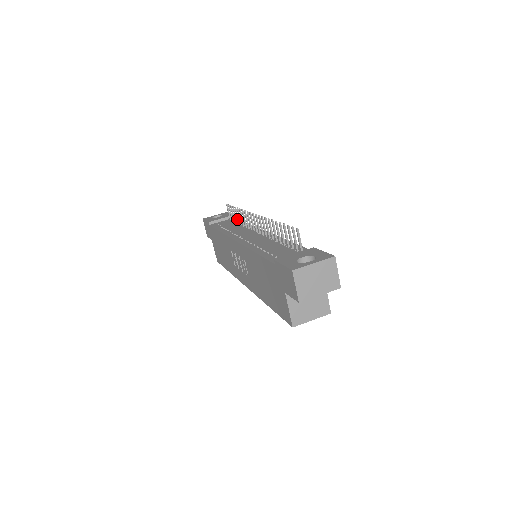
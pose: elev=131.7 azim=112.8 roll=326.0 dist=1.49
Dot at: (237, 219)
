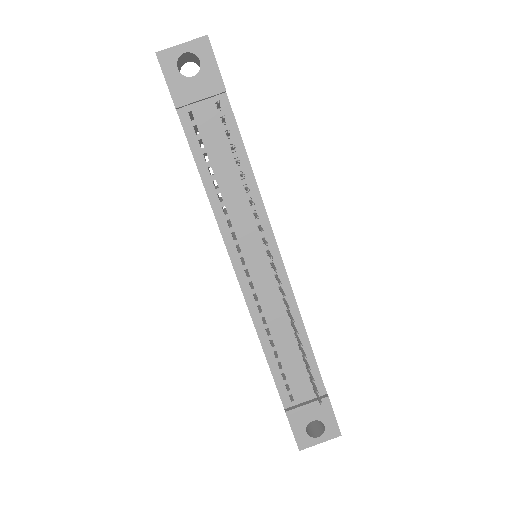
Dot at: (236, 163)
